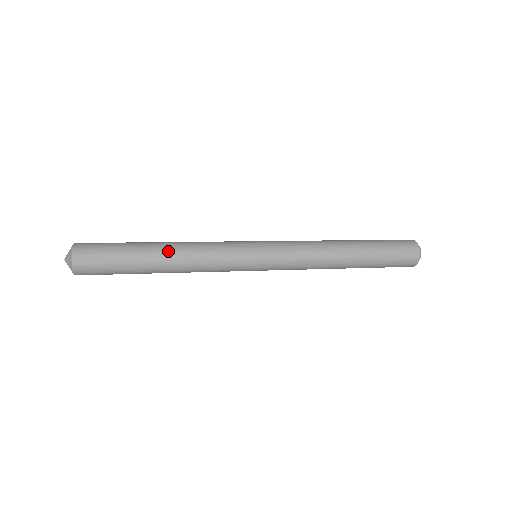
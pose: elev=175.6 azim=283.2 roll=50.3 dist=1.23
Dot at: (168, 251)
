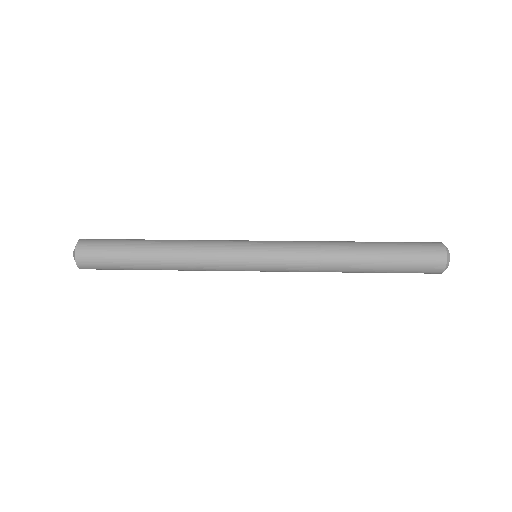
Dot at: (163, 251)
